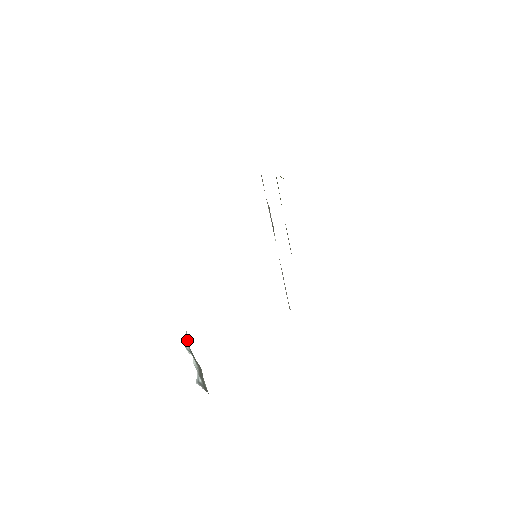
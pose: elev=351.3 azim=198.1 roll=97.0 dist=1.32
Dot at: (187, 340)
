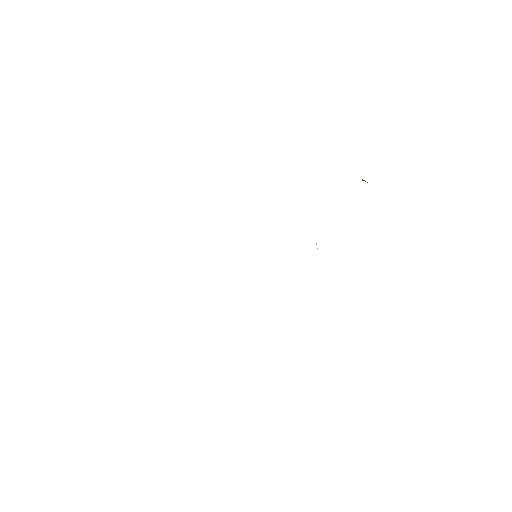
Dot at: occluded
